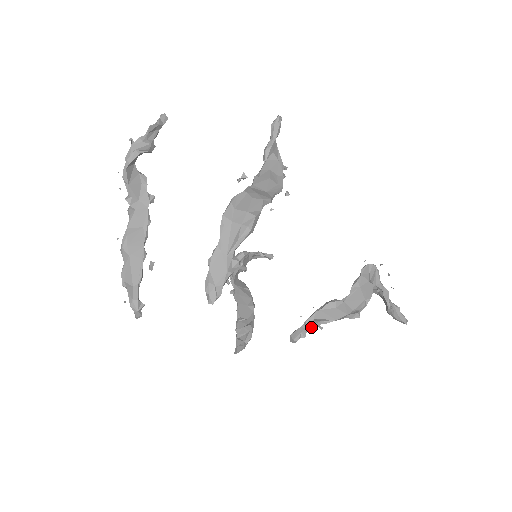
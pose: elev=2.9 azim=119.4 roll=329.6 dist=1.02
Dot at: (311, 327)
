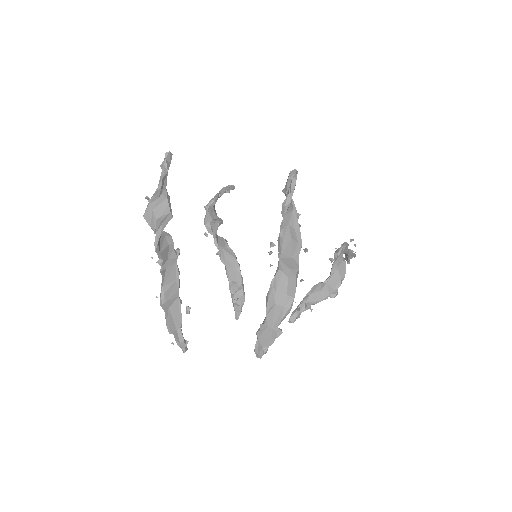
Dot at: (304, 310)
